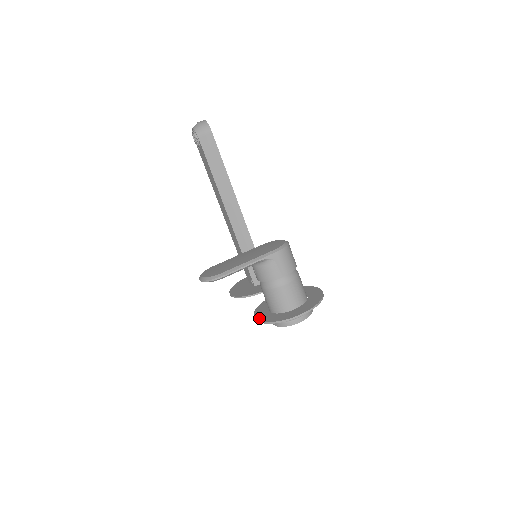
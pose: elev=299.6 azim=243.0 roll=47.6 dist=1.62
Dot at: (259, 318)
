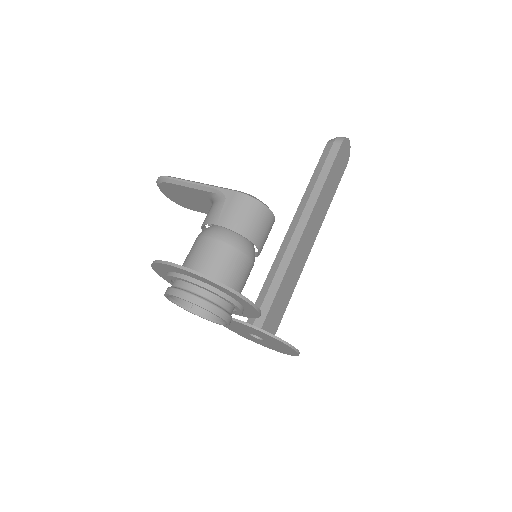
Dot at: occluded
